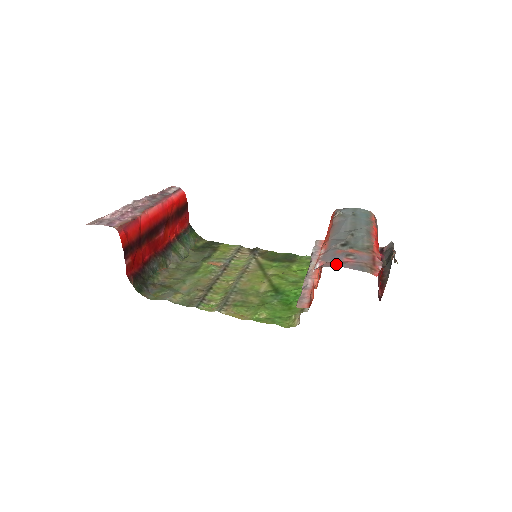
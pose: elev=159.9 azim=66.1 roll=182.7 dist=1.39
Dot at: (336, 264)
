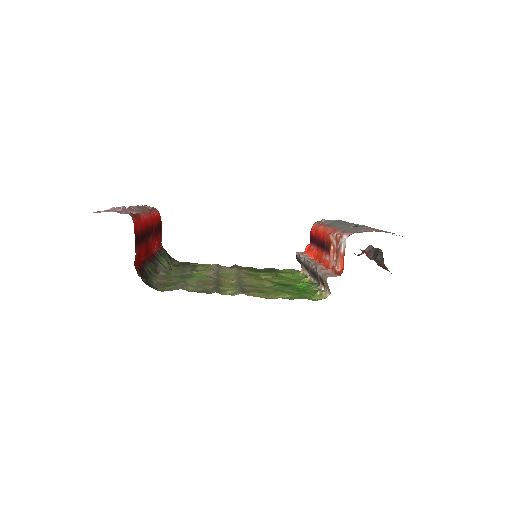
Dot at: (366, 231)
